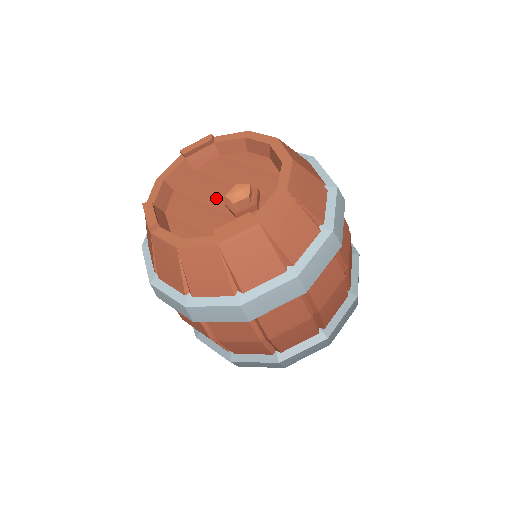
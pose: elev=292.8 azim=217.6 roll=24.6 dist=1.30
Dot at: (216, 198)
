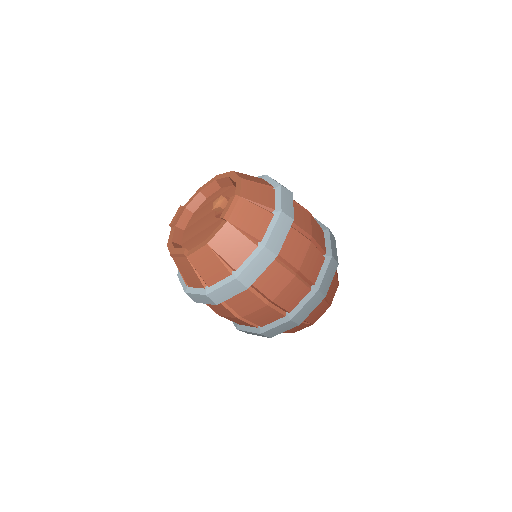
Dot at: (208, 222)
